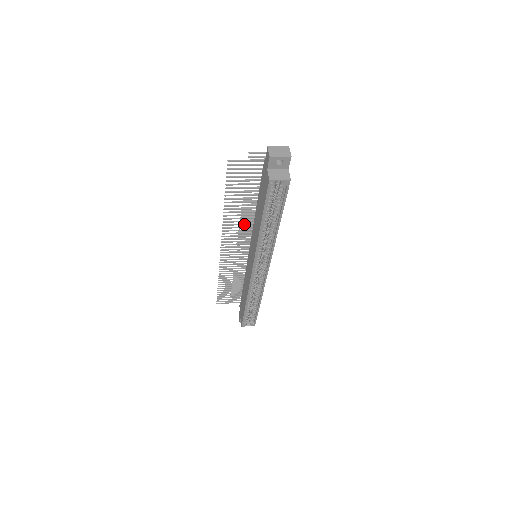
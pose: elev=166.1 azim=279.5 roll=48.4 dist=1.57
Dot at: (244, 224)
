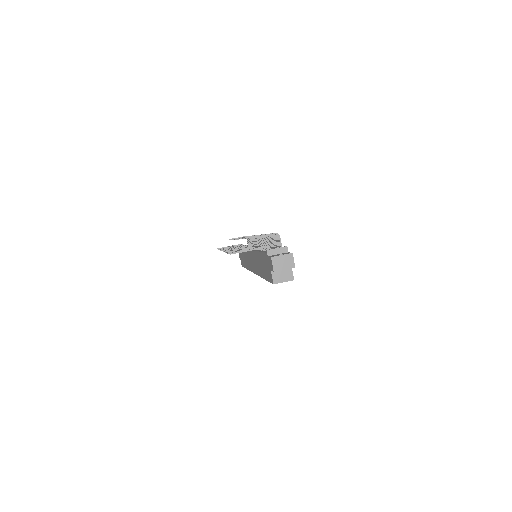
Dot at: occluded
